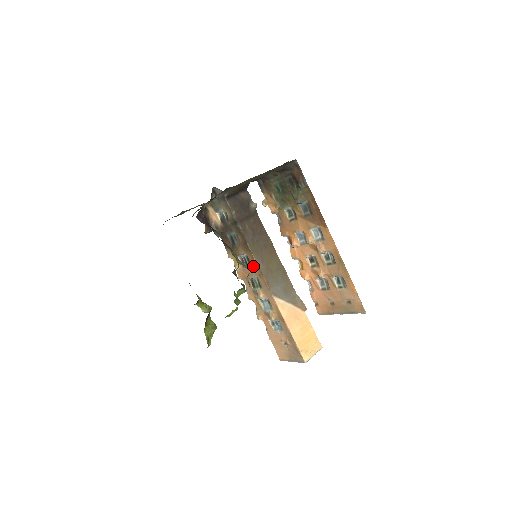
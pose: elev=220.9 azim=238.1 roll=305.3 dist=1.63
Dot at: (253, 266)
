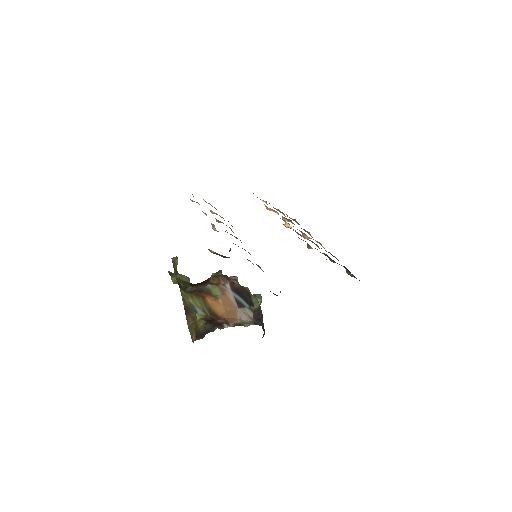
Dot at: occluded
